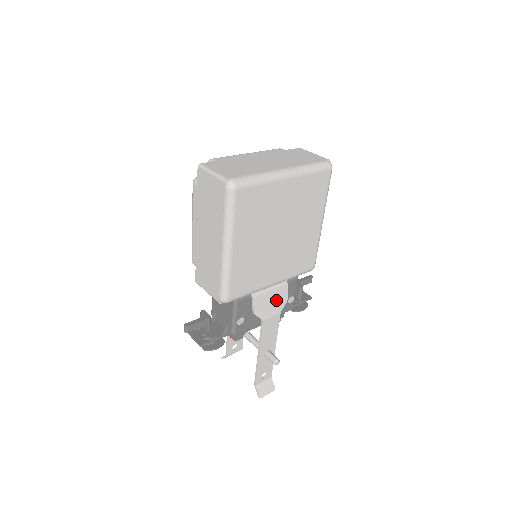
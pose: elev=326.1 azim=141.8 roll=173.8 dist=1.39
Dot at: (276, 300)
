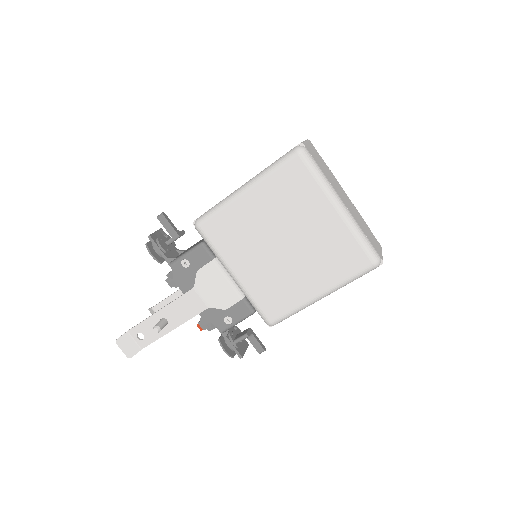
Dot at: (220, 293)
